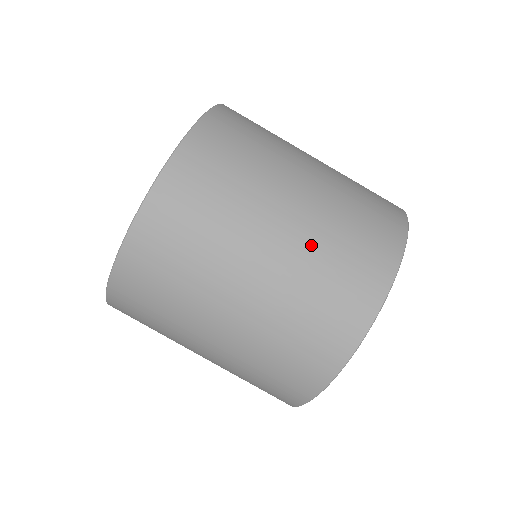
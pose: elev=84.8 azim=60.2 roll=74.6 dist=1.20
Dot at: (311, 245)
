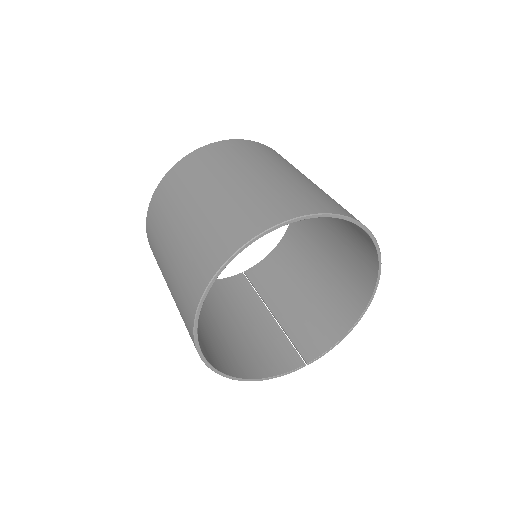
Dot at: (253, 187)
